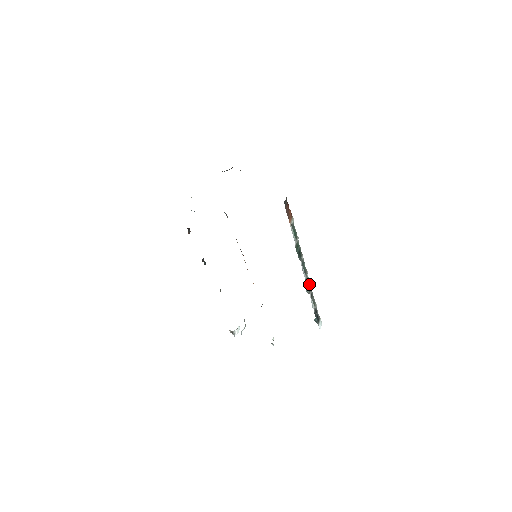
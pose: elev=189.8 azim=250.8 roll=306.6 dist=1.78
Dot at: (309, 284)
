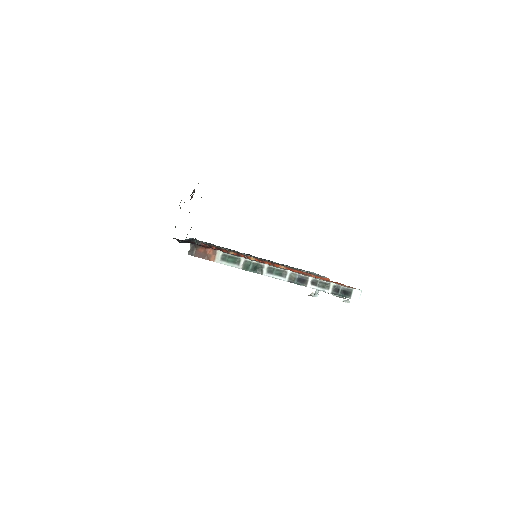
Dot at: (300, 277)
